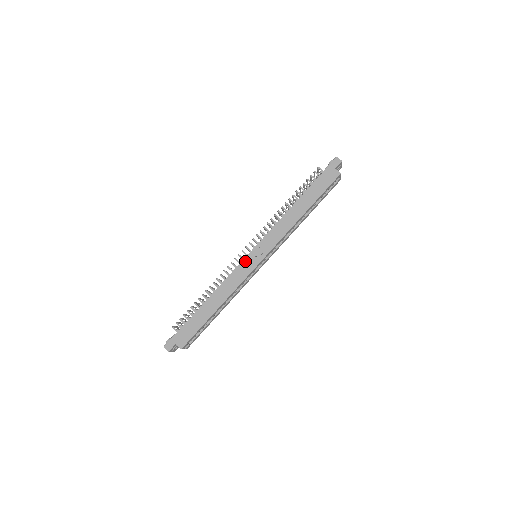
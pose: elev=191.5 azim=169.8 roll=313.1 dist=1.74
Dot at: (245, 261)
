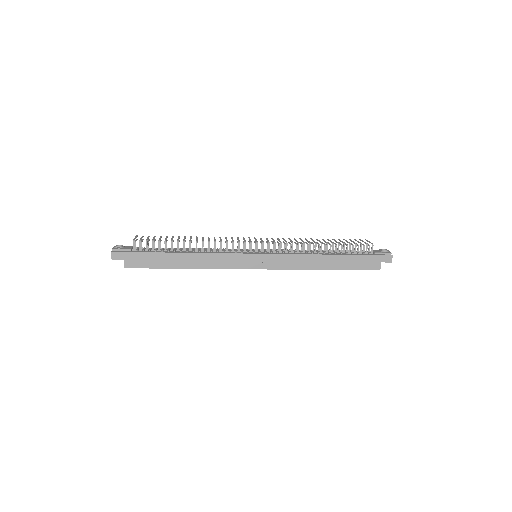
Dot at: (245, 256)
